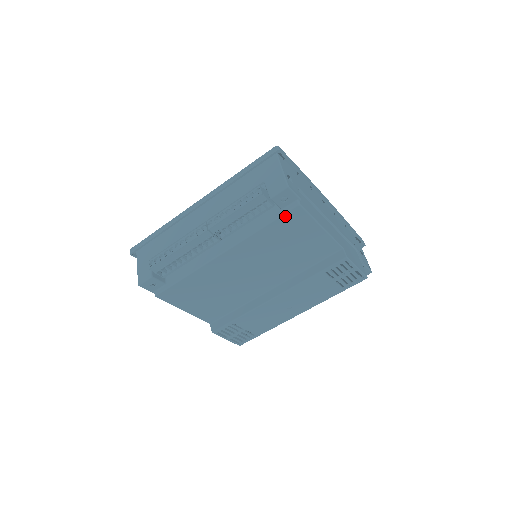
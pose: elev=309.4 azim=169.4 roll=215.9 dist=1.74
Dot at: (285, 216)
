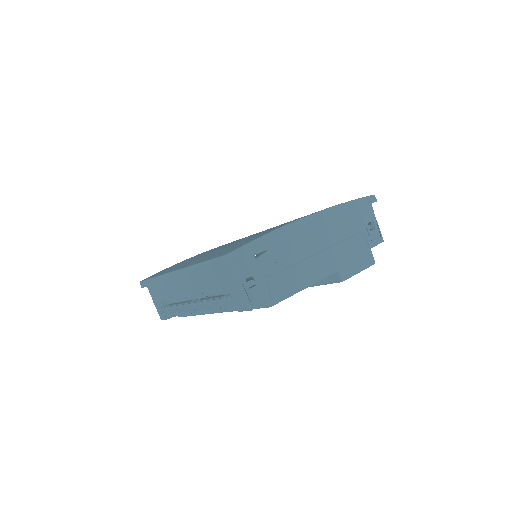
Dot at: occluded
